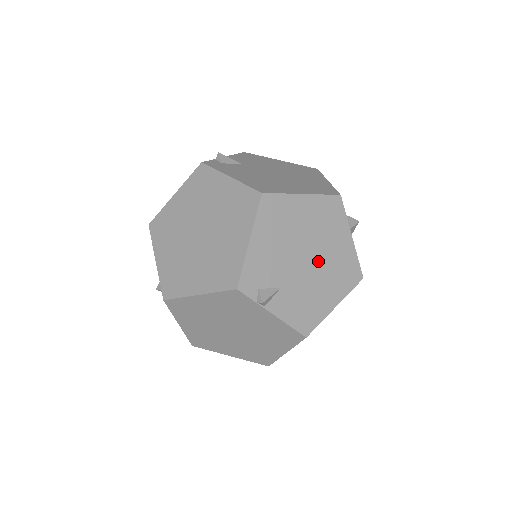
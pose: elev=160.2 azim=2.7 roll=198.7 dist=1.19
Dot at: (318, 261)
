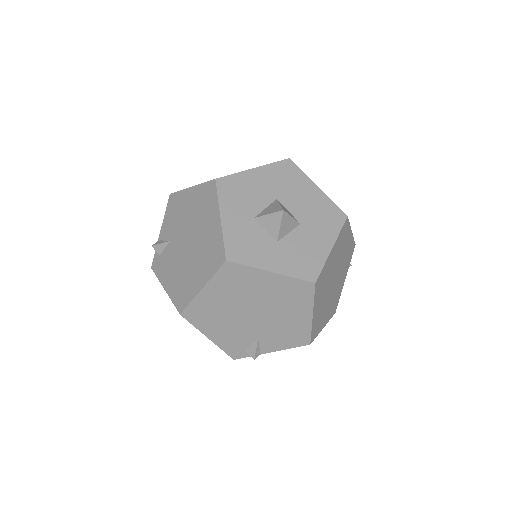
Dot at: (264, 308)
